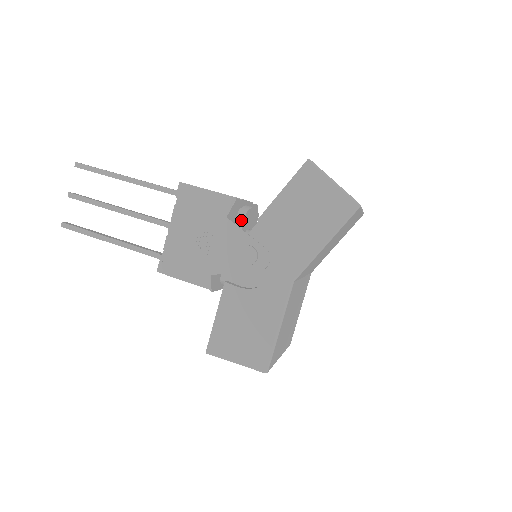
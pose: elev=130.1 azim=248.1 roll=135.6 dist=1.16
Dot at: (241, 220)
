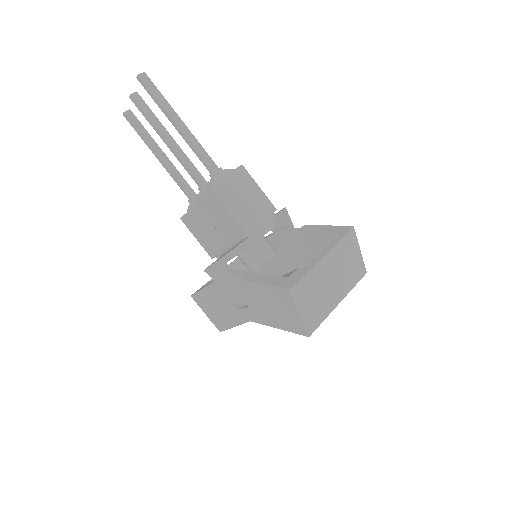
Dot at: (245, 247)
